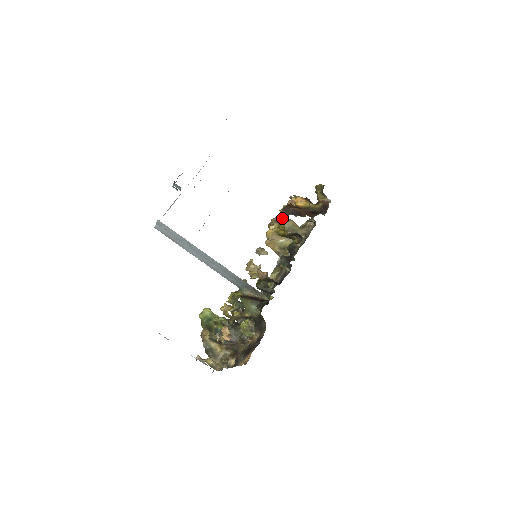
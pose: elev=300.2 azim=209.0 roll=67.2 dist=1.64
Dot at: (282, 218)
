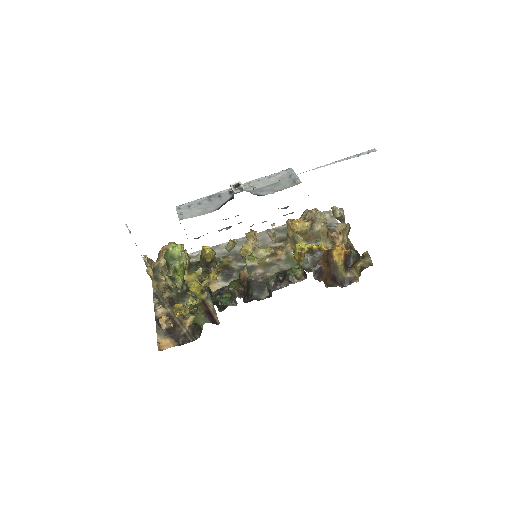
Dot at: (323, 216)
